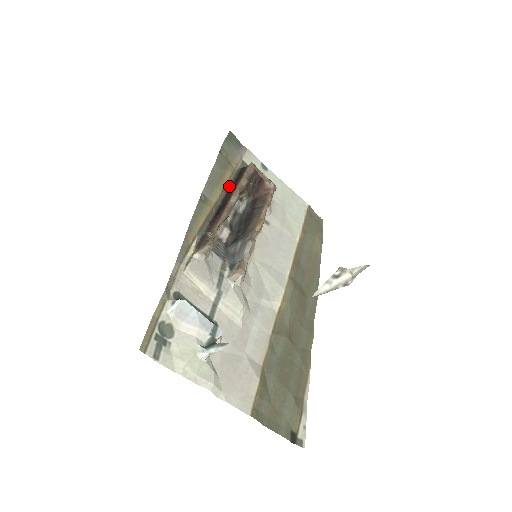
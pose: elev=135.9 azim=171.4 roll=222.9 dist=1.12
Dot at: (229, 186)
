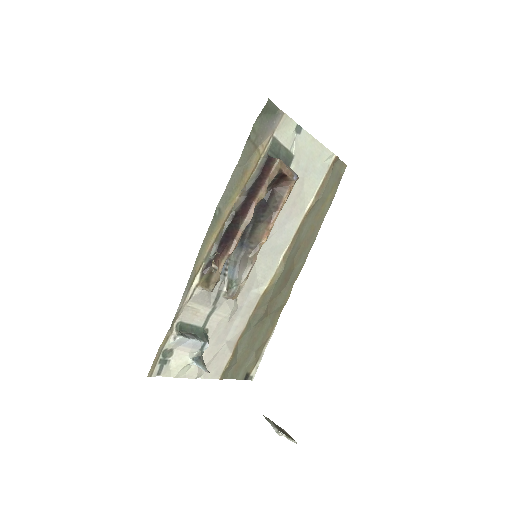
Dot at: (248, 188)
